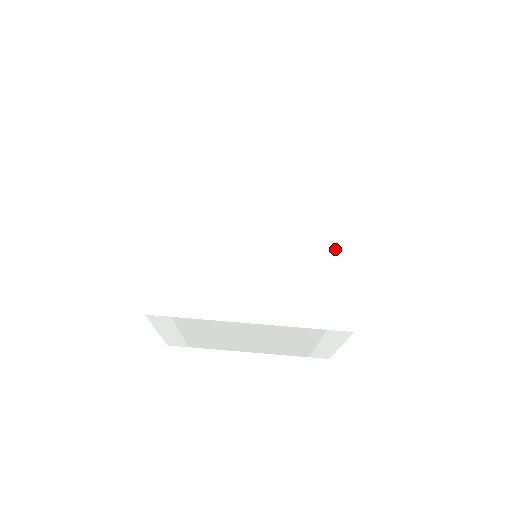
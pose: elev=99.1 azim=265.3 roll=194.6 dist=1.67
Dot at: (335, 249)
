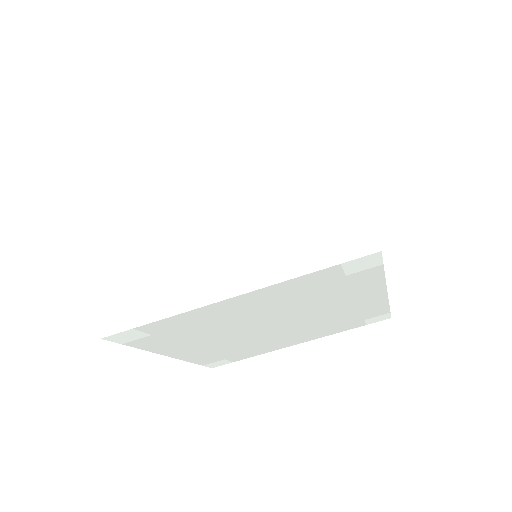
Dot at: (366, 304)
